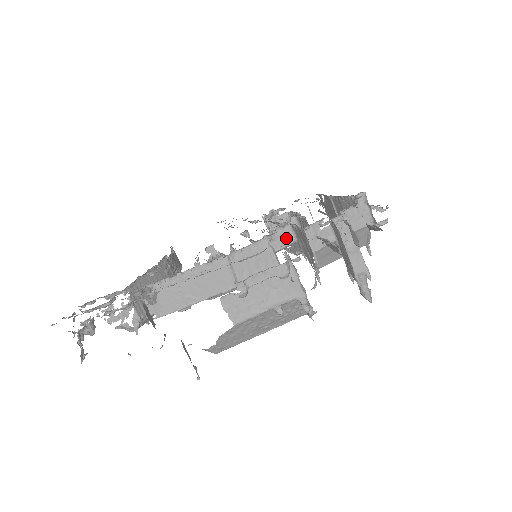
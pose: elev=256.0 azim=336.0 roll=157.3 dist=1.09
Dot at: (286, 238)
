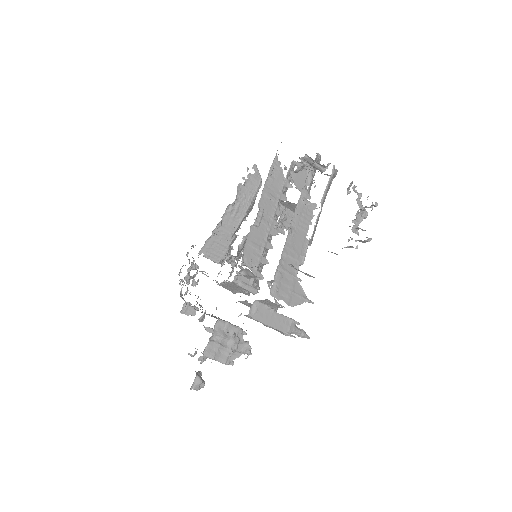
Dot at: (251, 276)
